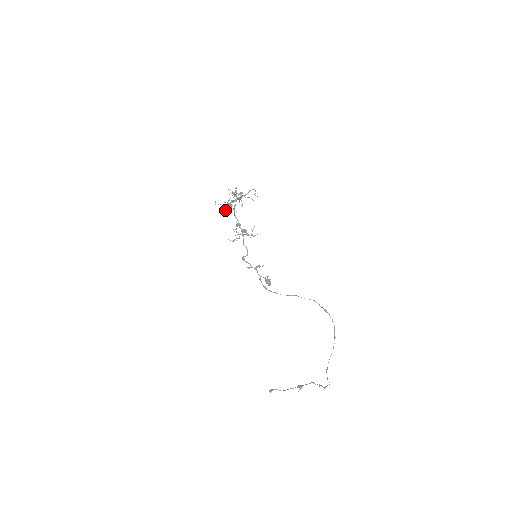
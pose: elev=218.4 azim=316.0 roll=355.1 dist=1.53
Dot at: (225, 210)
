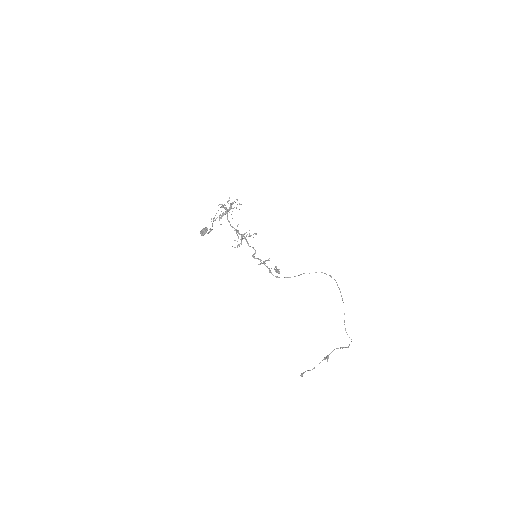
Dot at: (203, 235)
